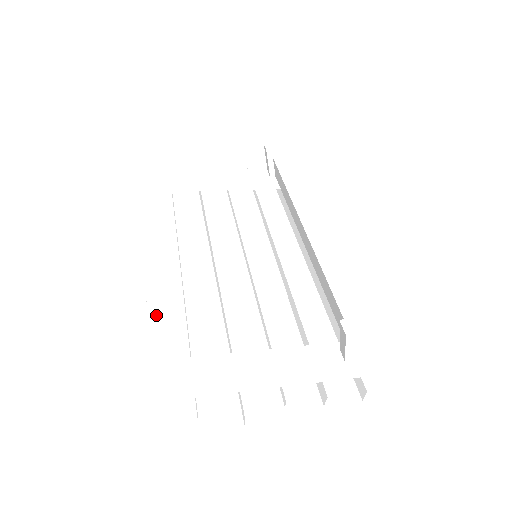
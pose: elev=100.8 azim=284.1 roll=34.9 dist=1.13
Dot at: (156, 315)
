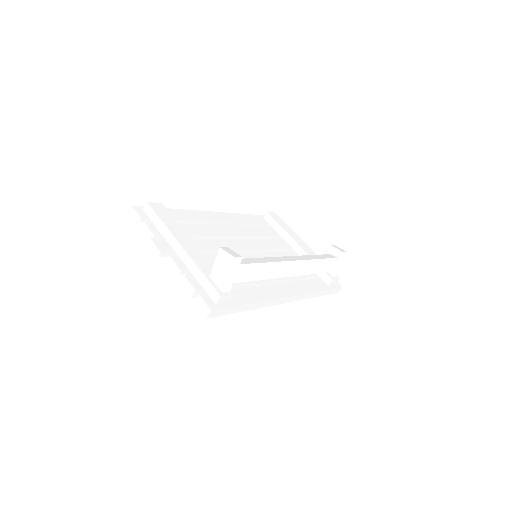
Dot at: (188, 213)
